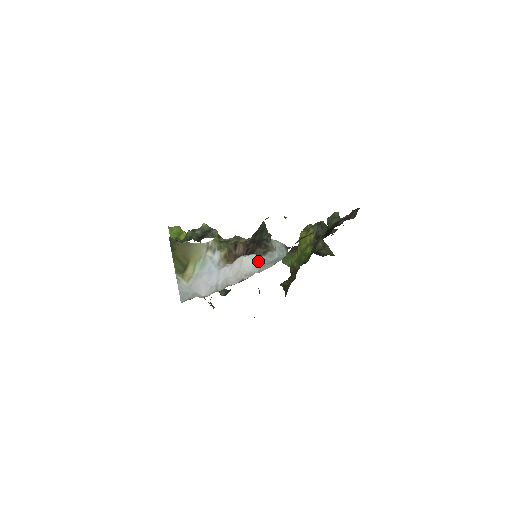
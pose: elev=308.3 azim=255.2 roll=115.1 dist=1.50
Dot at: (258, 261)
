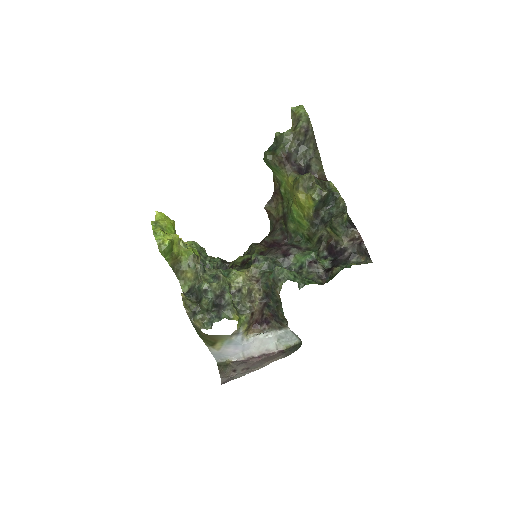
Dot at: (275, 340)
